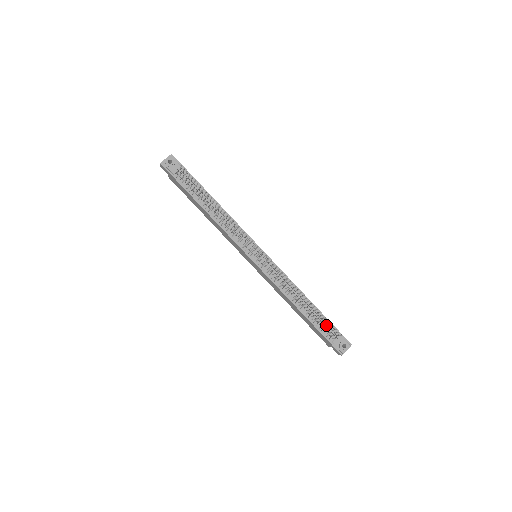
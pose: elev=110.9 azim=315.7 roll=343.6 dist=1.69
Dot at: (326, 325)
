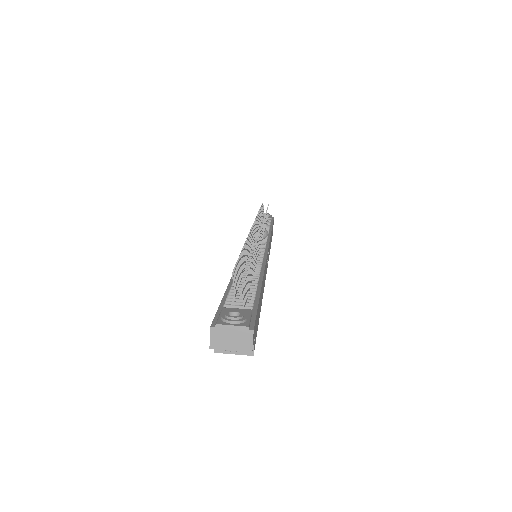
Dot at: (246, 296)
